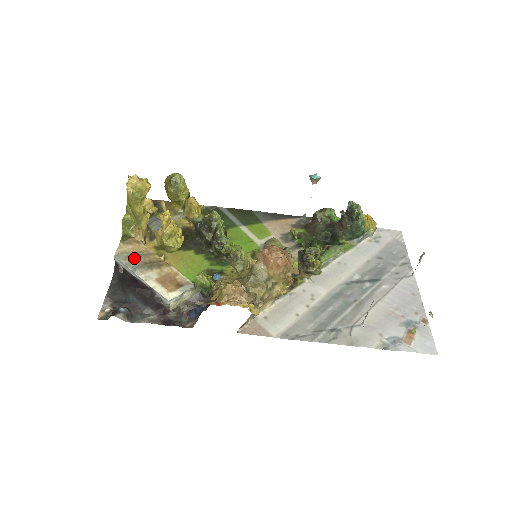
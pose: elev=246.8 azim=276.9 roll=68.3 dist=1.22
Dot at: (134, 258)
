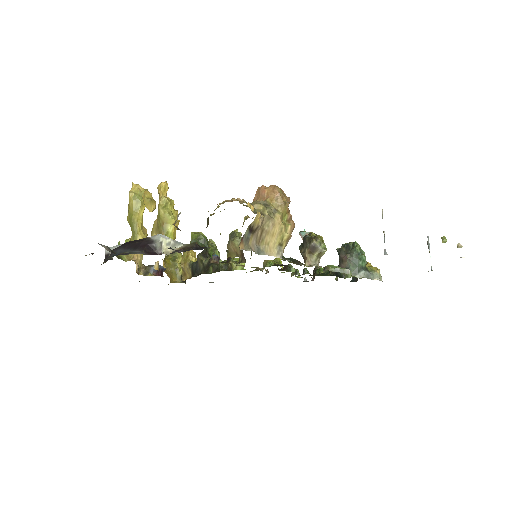
Dot at: occluded
